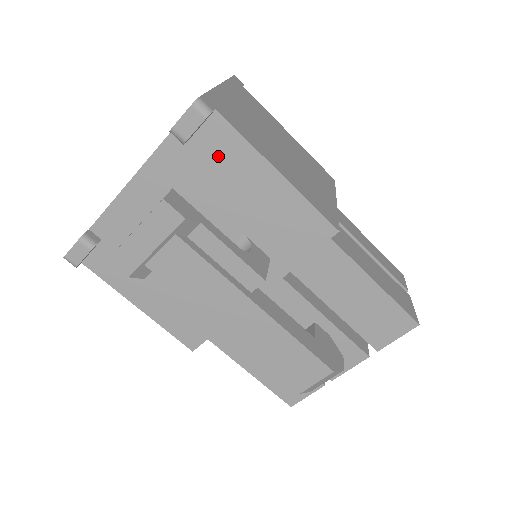
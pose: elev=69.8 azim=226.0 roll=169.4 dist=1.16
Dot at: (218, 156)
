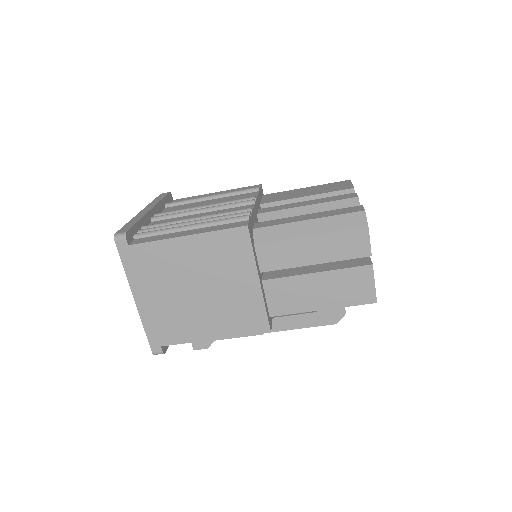
Dot at: occluded
